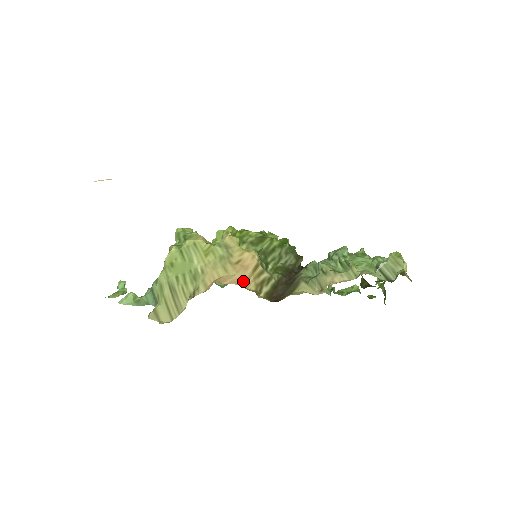
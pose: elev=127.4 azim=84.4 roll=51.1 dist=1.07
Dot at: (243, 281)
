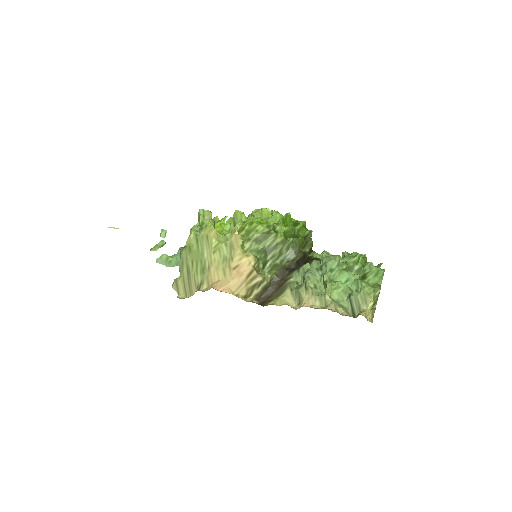
Dot at: (236, 288)
